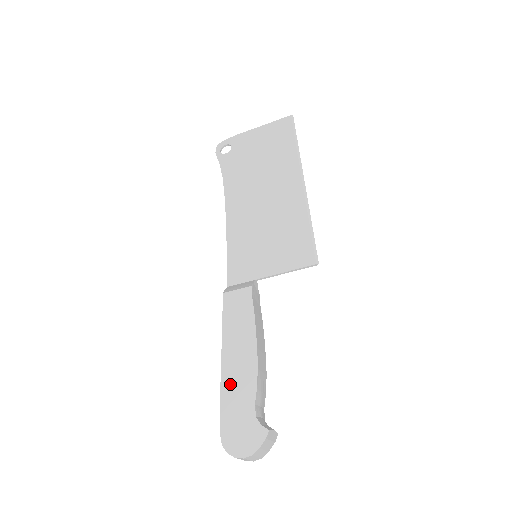
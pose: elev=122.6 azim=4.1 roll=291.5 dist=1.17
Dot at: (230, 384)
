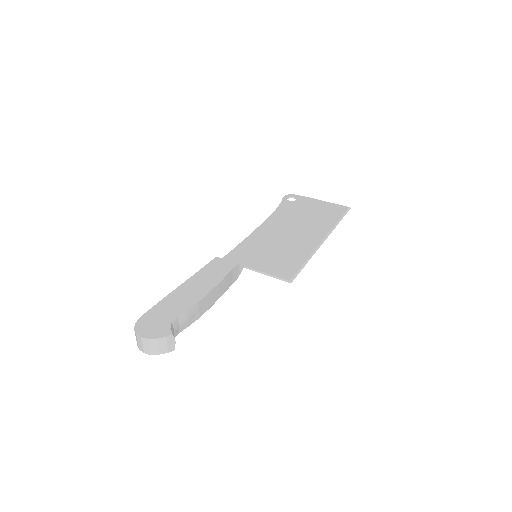
Dot at: (173, 299)
